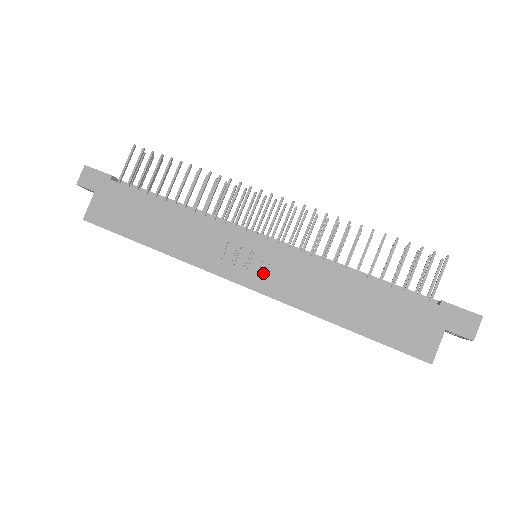
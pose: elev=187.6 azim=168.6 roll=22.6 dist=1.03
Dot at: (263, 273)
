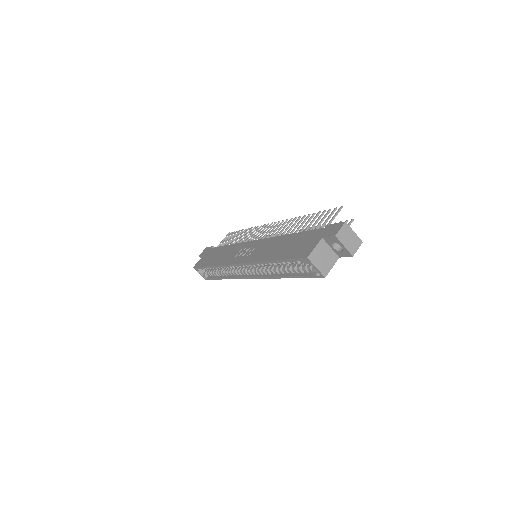
Dot at: (249, 254)
